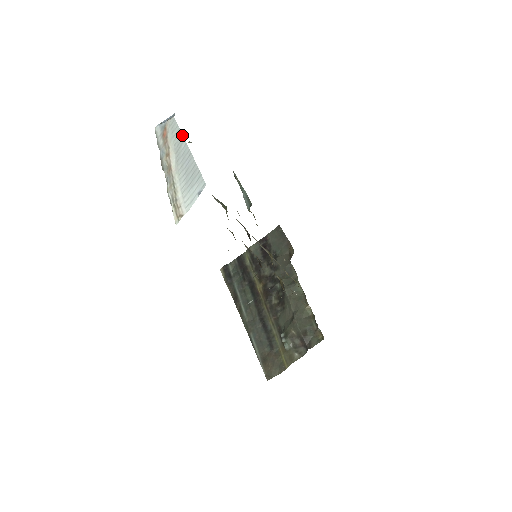
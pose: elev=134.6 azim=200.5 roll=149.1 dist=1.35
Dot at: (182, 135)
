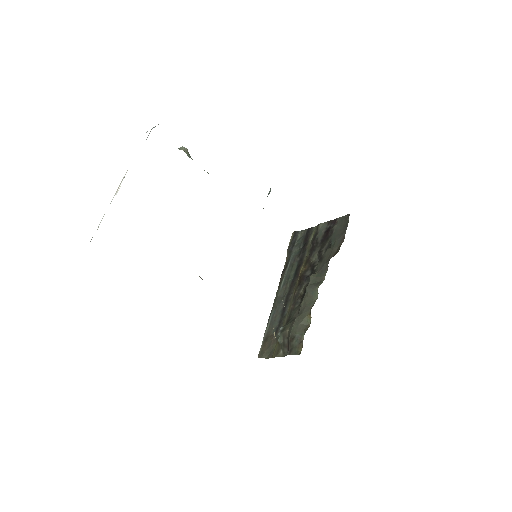
Dot at: occluded
